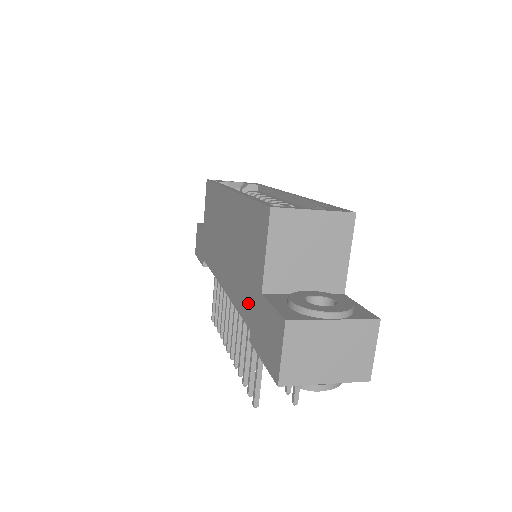
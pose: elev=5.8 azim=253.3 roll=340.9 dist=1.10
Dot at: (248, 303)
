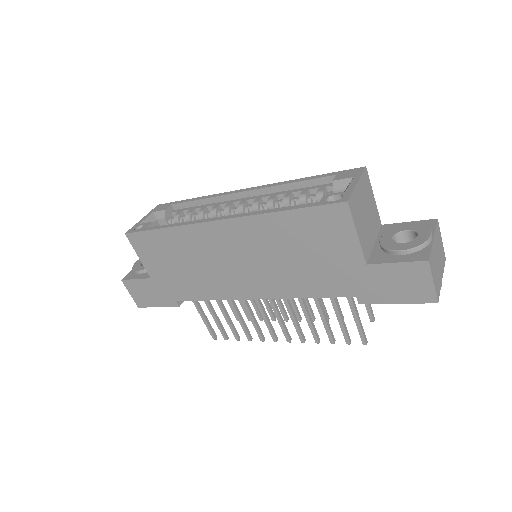
Dot at: (339, 282)
